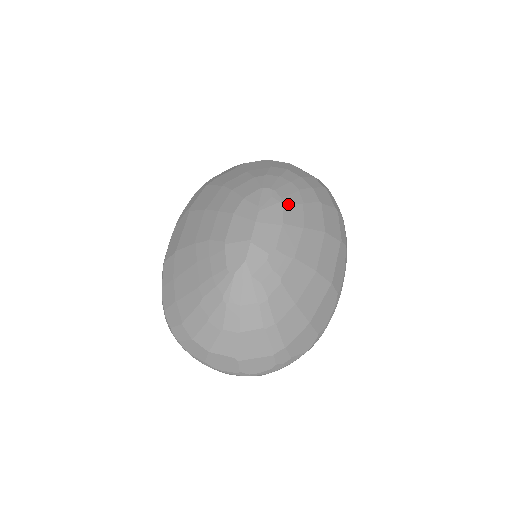
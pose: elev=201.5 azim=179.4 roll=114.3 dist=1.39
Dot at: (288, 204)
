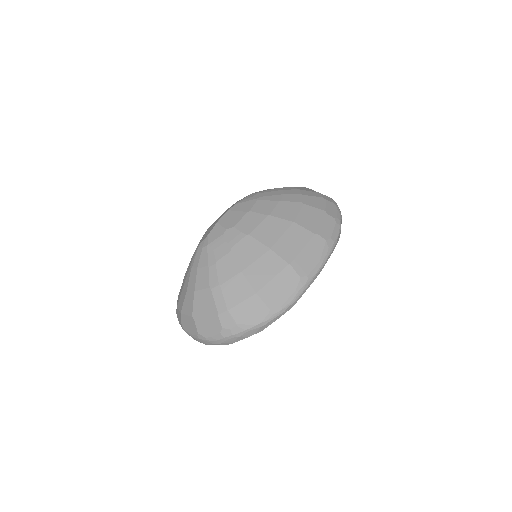
Dot at: (263, 200)
